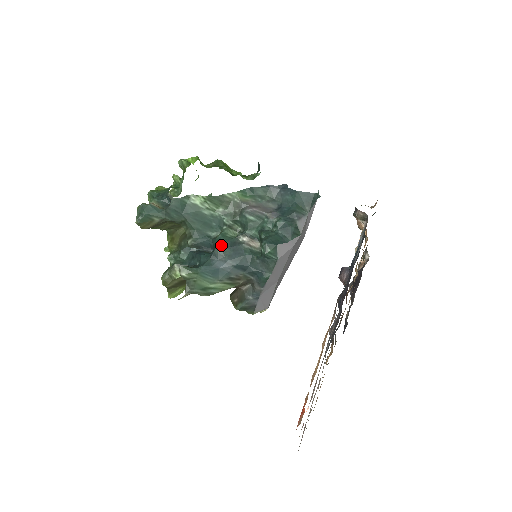
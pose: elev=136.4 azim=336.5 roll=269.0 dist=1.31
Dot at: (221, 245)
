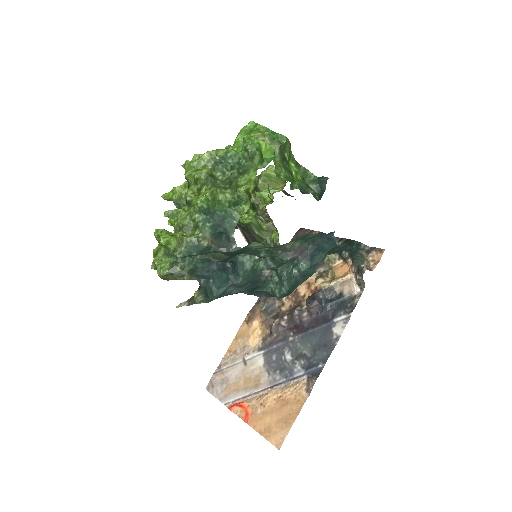
Dot at: (246, 280)
